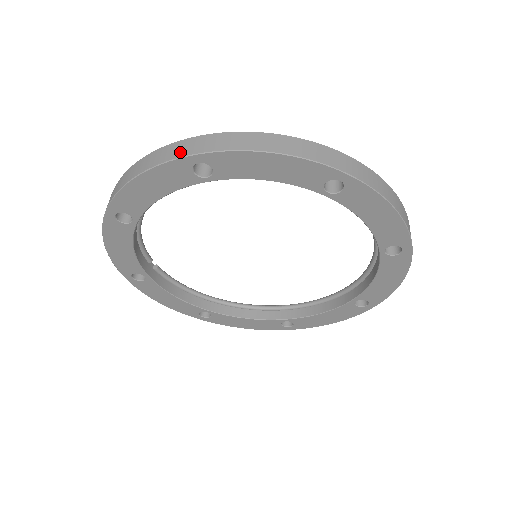
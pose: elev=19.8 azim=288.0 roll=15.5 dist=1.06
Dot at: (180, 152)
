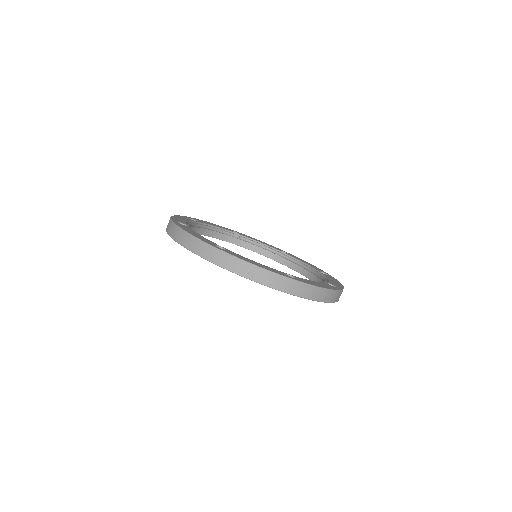
Dot at: (167, 228)
